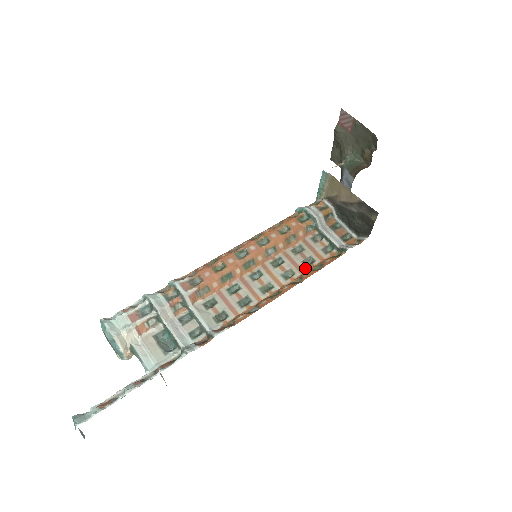
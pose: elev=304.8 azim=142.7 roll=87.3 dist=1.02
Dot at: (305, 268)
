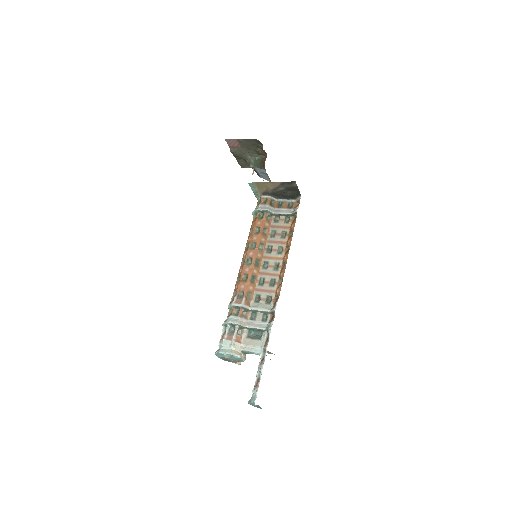
Dot at: (285, 240)
